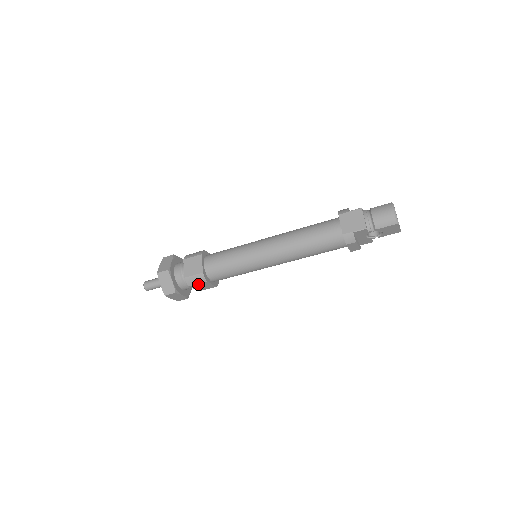
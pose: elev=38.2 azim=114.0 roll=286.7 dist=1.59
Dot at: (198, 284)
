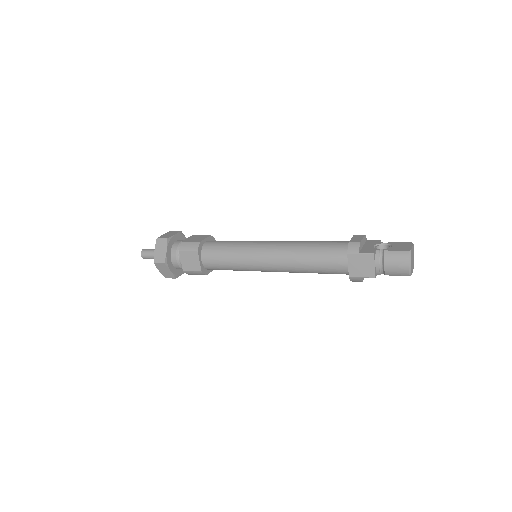
Dot at: (197, 274)
